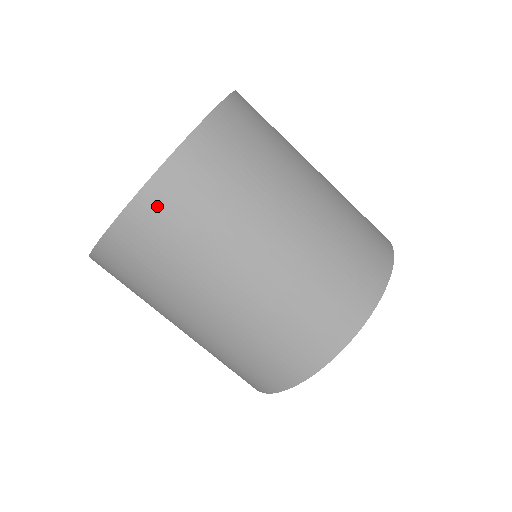
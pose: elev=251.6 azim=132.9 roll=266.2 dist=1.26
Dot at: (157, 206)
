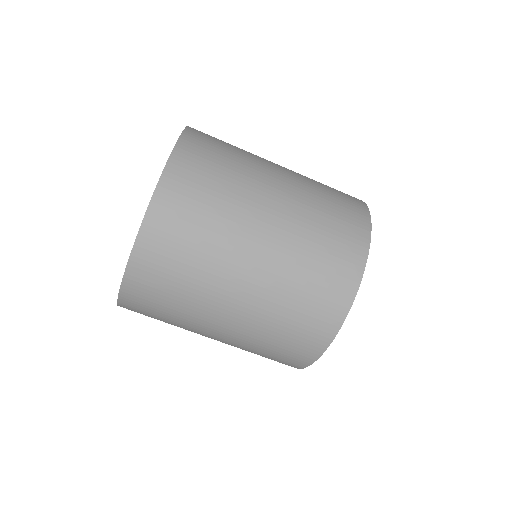
Dot at: occluded
